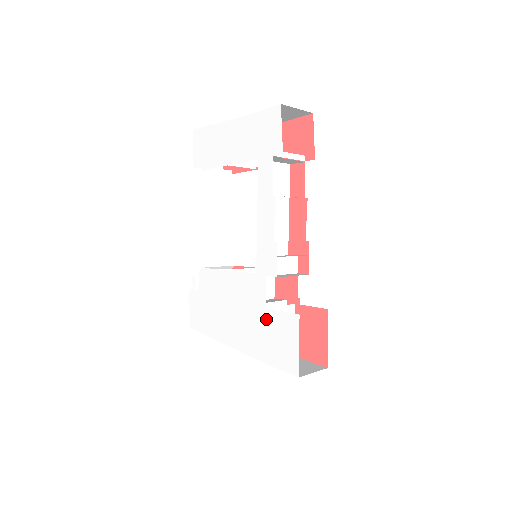
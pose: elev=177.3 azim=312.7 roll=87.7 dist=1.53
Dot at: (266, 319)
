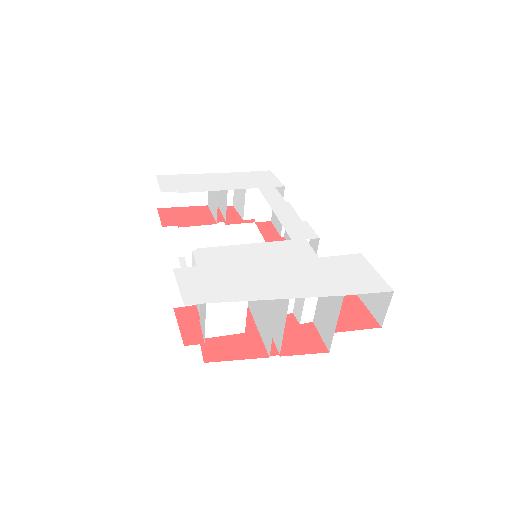
Dot at: (324, 264)
